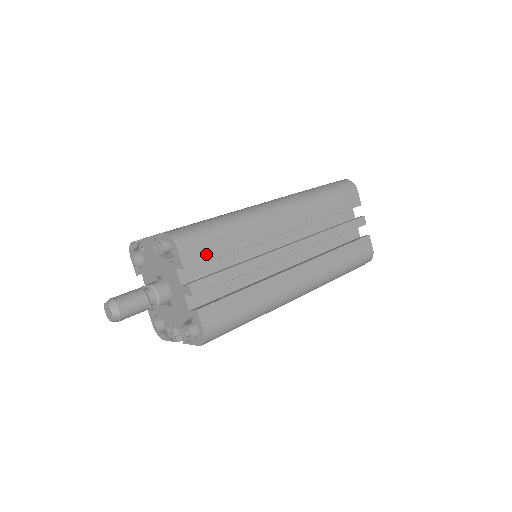
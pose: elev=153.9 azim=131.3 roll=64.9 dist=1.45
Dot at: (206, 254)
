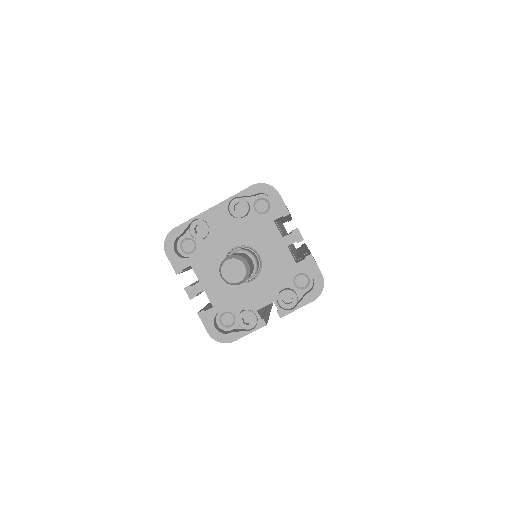
Dot at: occluded
